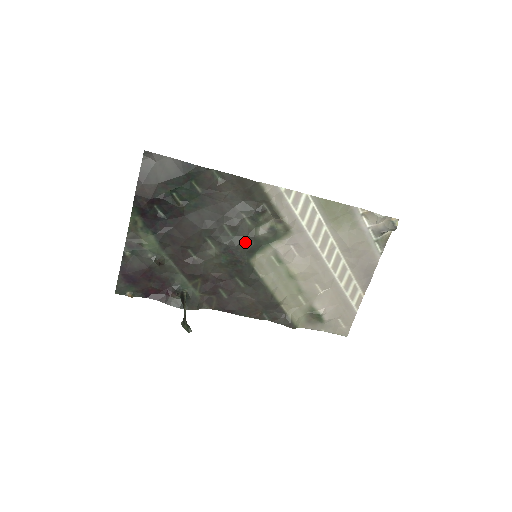
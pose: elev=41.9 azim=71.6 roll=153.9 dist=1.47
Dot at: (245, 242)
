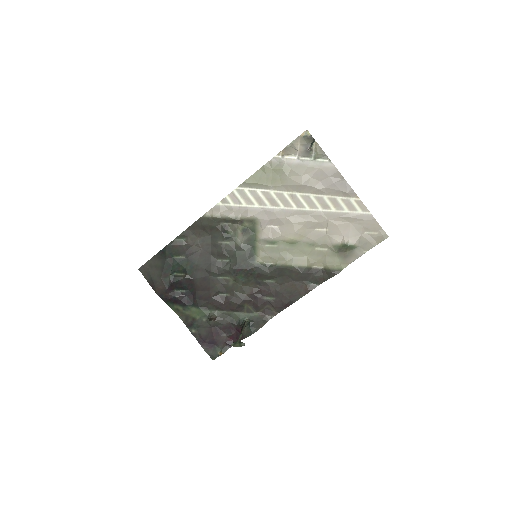
Dot at: (239, 256)
